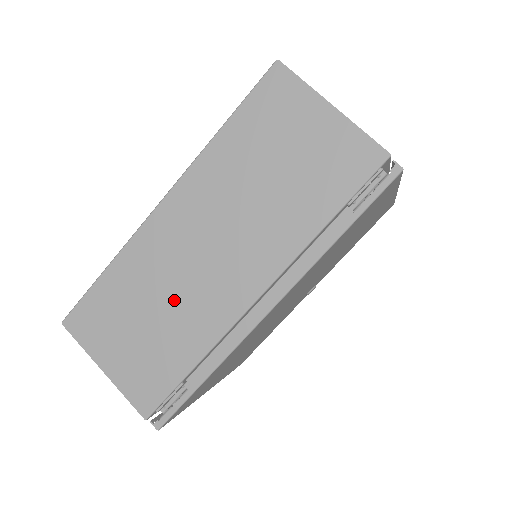
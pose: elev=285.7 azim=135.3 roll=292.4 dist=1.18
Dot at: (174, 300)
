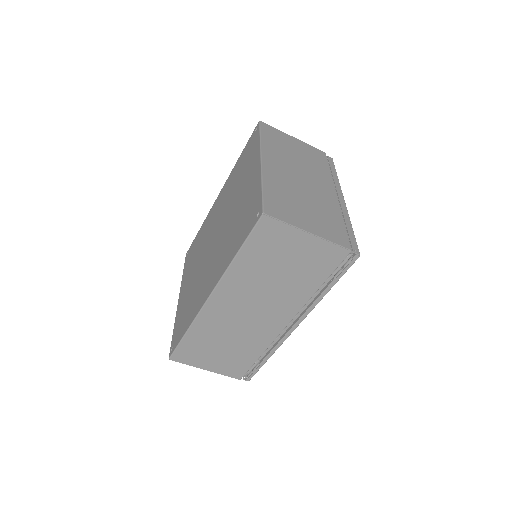
Dot at: (237, 336)
